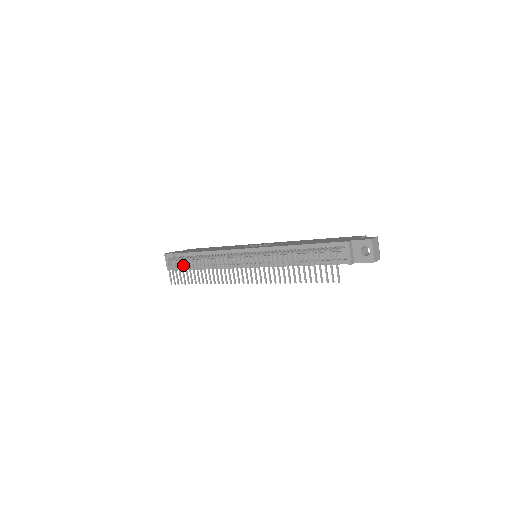
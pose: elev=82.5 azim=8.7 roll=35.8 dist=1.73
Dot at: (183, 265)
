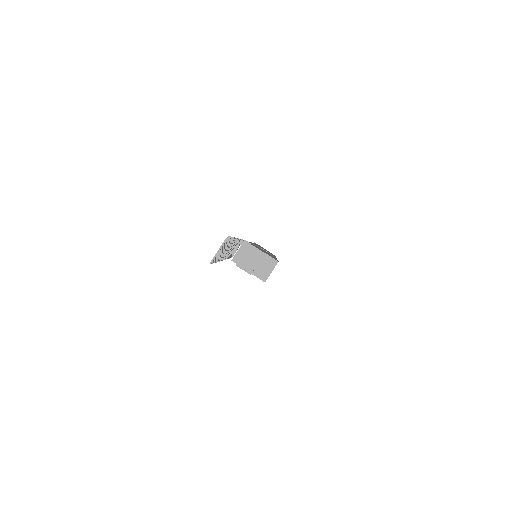
Dot at: occluded
